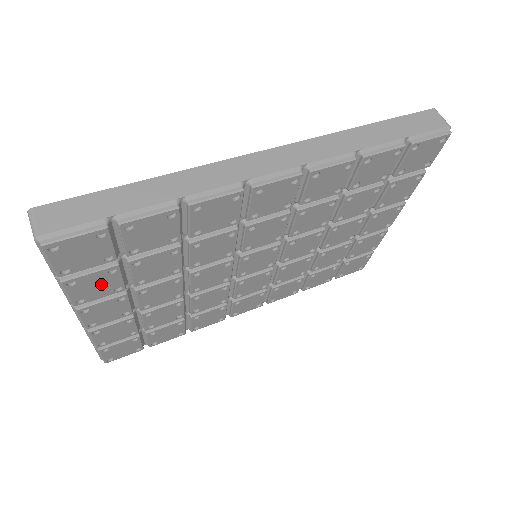
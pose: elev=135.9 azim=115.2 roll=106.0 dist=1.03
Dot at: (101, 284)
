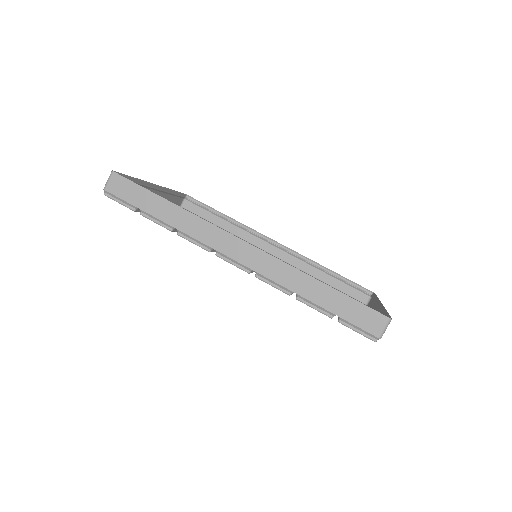
Dot at: occluded
